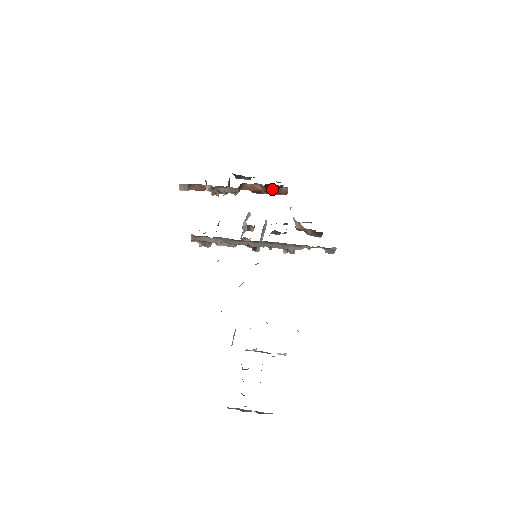
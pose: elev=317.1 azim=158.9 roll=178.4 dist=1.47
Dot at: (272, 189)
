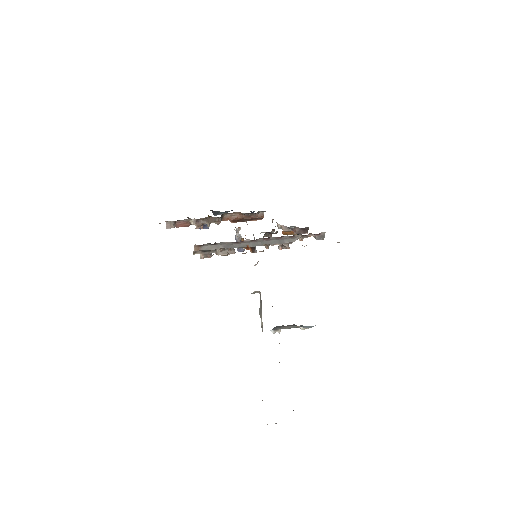
Dot at: occluded
